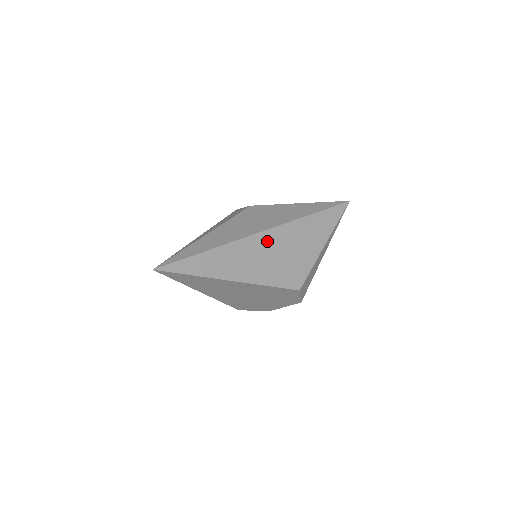
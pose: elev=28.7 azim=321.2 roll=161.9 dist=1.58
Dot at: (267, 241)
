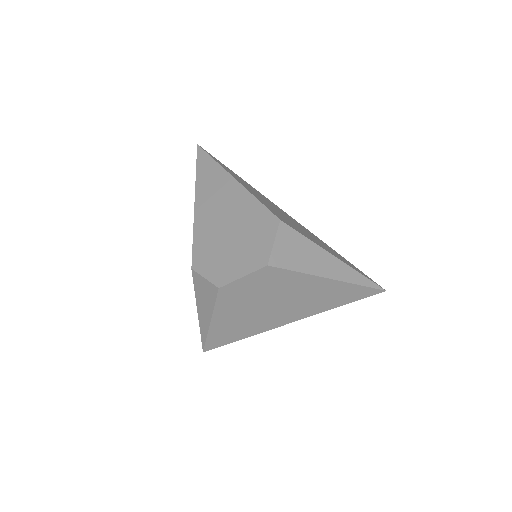
Dot at: (282, 211)
